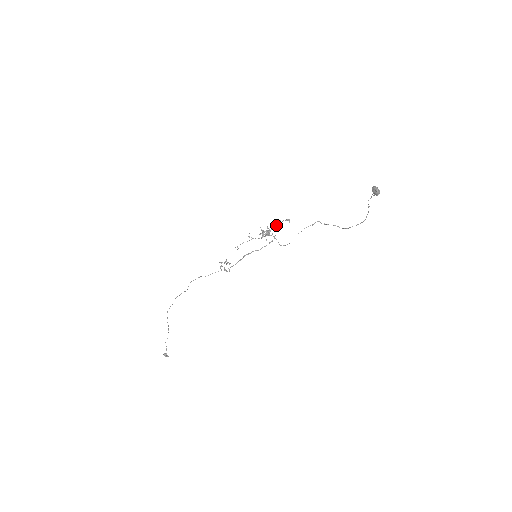
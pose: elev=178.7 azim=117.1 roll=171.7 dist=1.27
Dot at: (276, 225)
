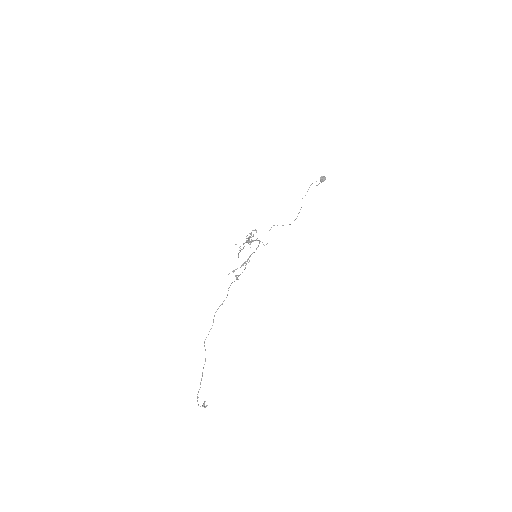
Dot at: (249, 236)
